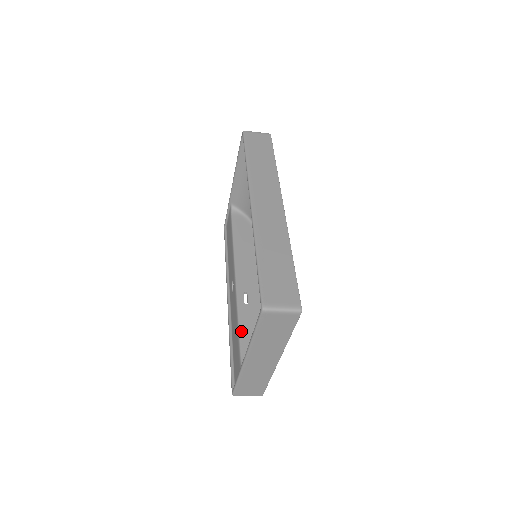
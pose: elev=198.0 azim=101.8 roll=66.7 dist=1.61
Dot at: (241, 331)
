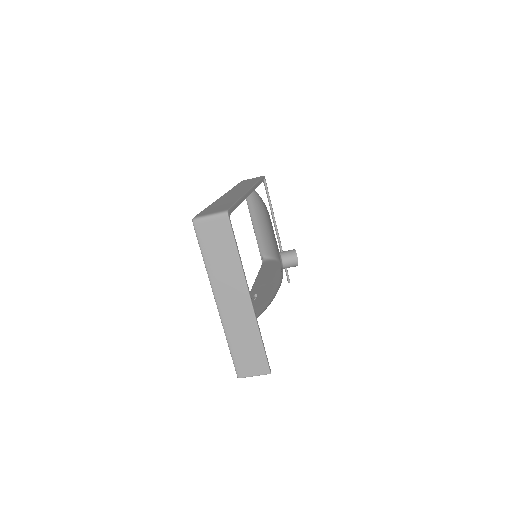
Dot at: occluded
